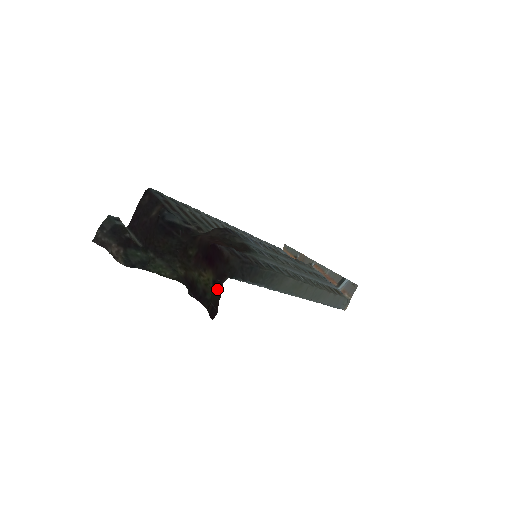
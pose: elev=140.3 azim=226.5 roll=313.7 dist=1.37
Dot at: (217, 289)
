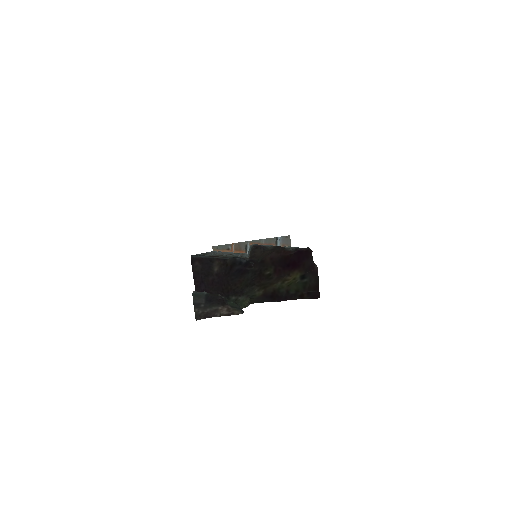
Dot at: (310, 278)
